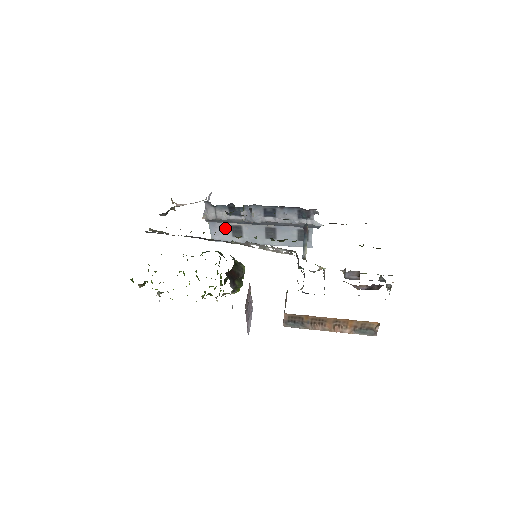
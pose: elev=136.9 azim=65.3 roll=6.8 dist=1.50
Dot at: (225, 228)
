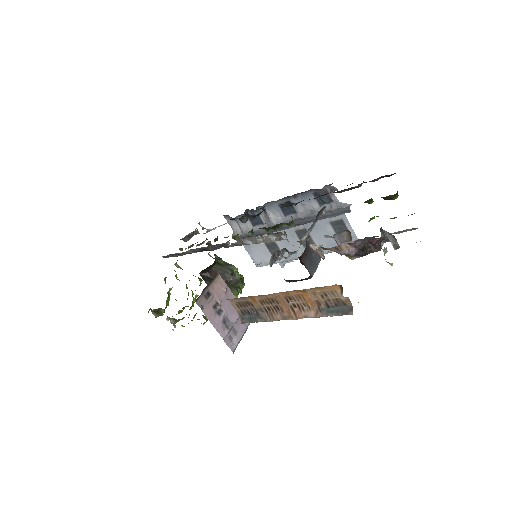
Dot at: (259, 245)
